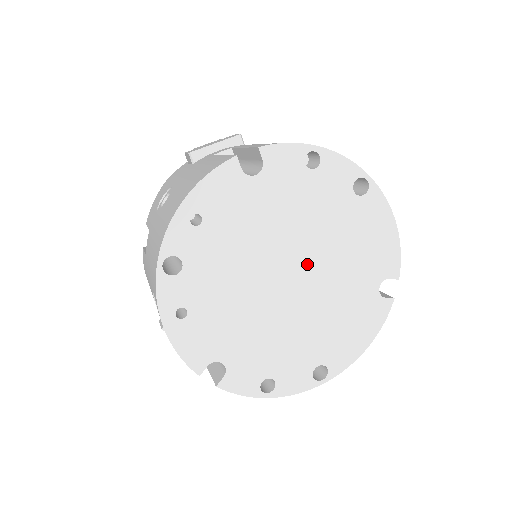
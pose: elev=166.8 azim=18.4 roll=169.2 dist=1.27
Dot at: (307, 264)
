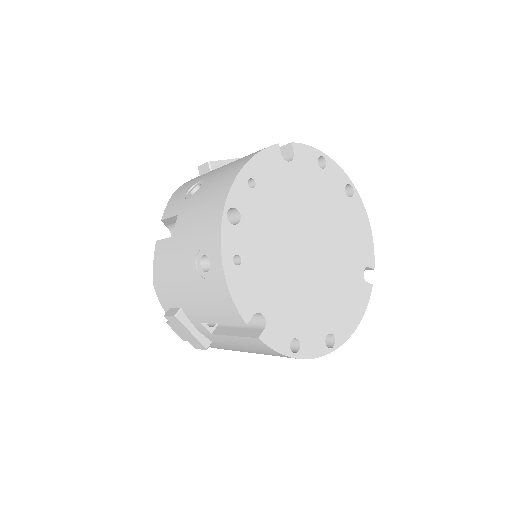
Dot at: (320, 241)
